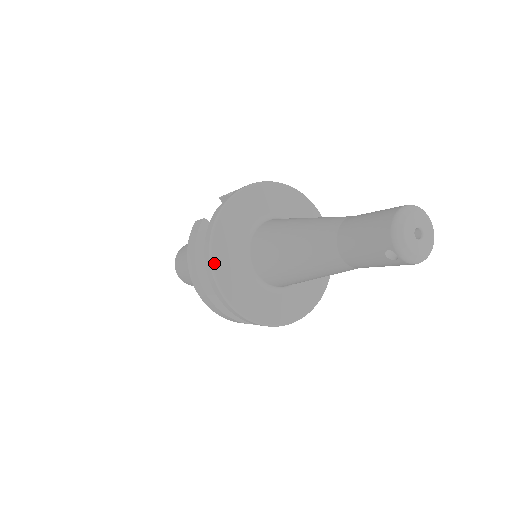
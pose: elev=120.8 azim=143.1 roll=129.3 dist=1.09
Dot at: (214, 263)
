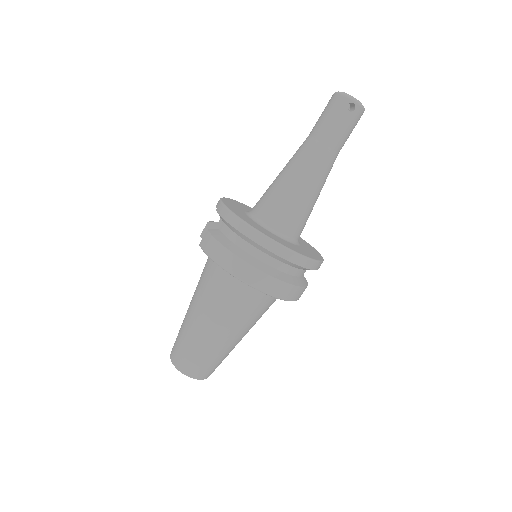
Dot at: (248, 223)
